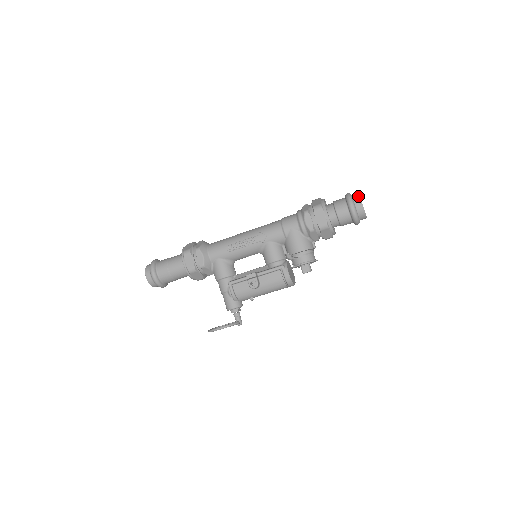
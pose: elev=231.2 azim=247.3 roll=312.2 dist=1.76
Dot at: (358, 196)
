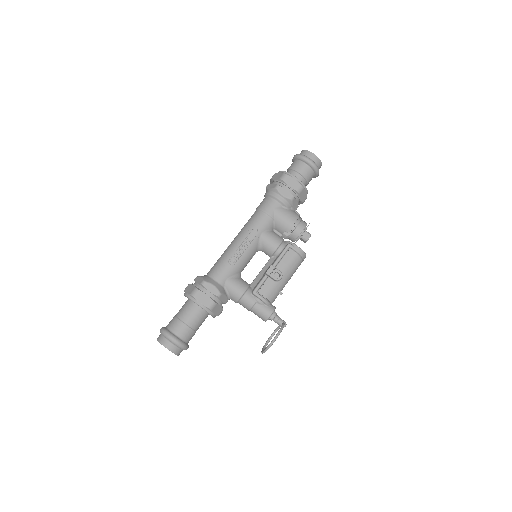
Dot at: (306, 151)
